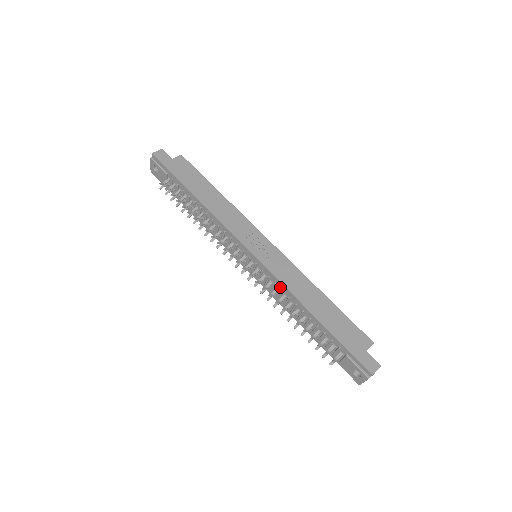
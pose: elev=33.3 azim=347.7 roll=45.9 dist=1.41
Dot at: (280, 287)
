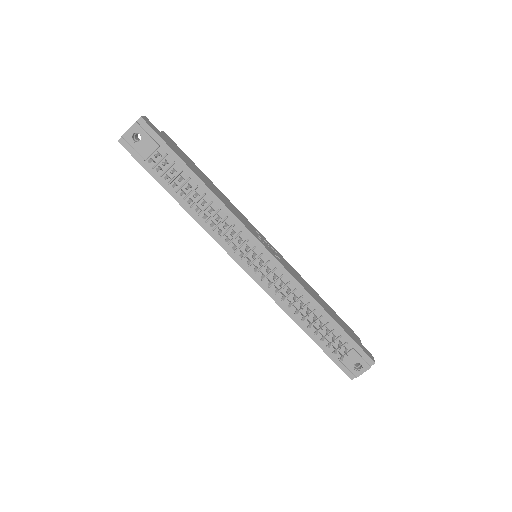
Dot at: (293, 286)
